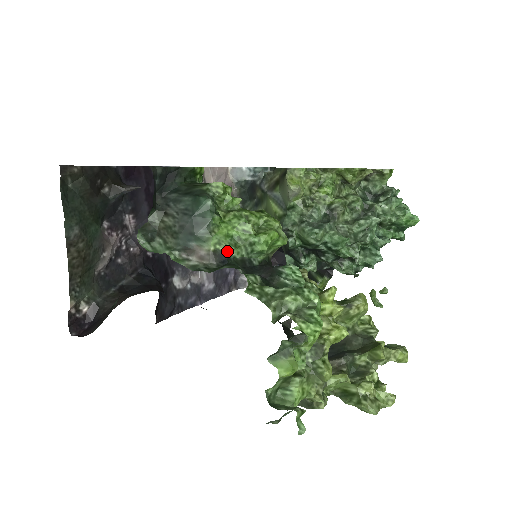
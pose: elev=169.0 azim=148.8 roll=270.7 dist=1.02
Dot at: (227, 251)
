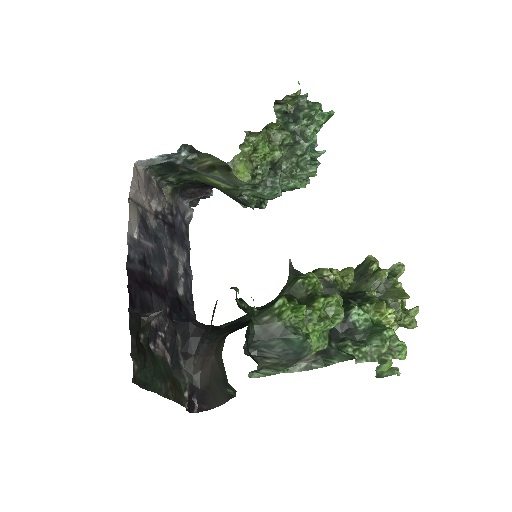
Dot at: (324, 347)
